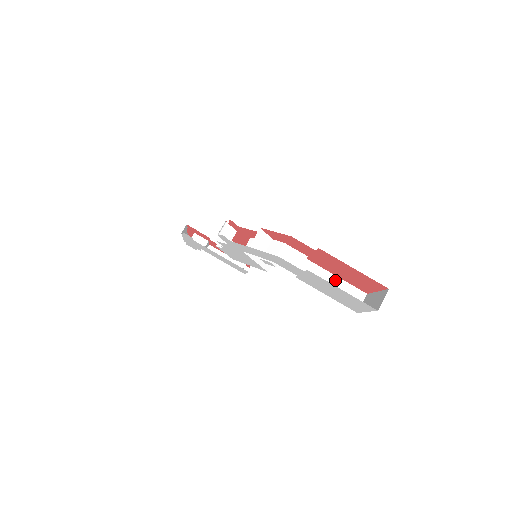
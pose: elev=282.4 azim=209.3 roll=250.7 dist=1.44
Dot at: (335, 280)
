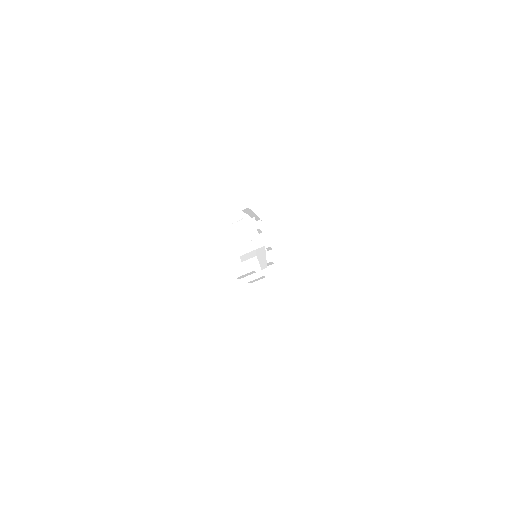
Dot at: (273, 306)
